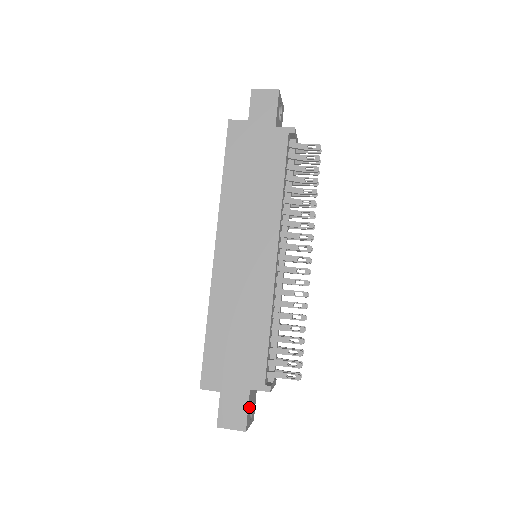
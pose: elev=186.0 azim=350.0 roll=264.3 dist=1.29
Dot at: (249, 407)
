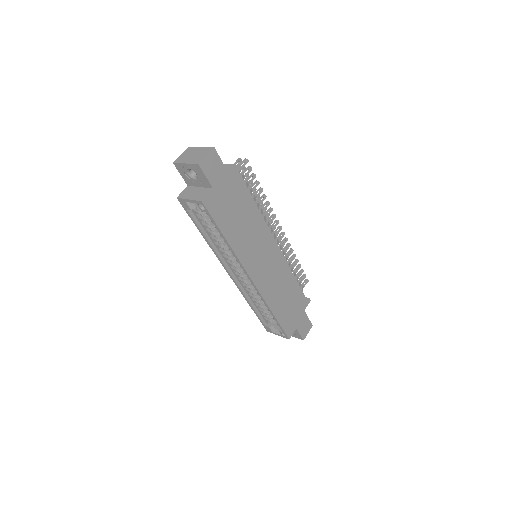
Dot at: occluded
